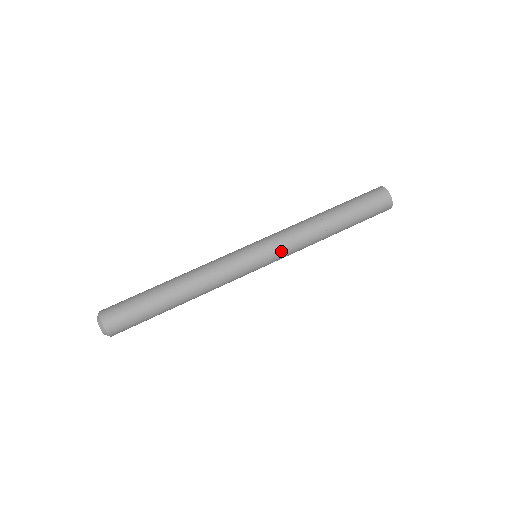
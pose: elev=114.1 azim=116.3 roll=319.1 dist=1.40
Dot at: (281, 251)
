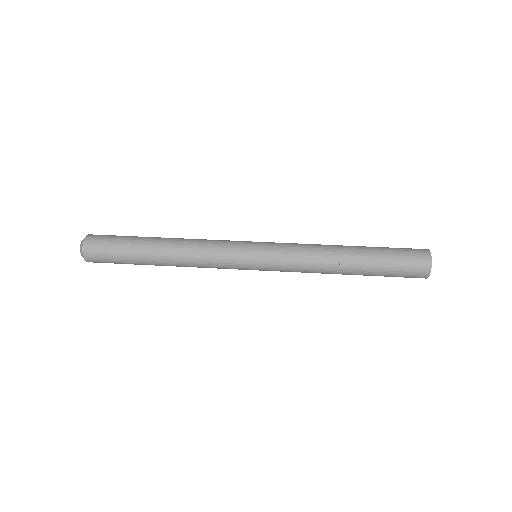
Dot at: (281, 259)
